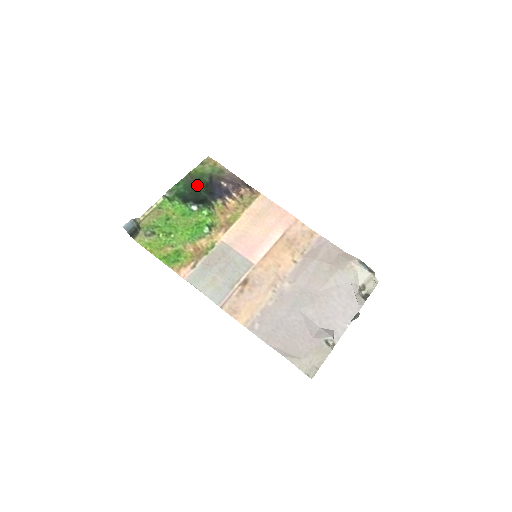
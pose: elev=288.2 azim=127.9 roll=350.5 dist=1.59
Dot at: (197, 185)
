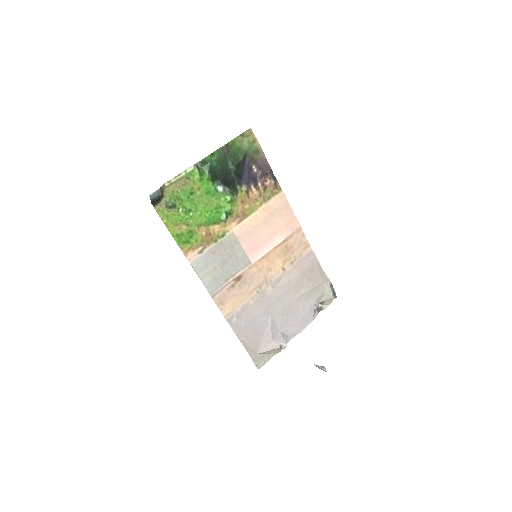
Dot at: (230, 162)
